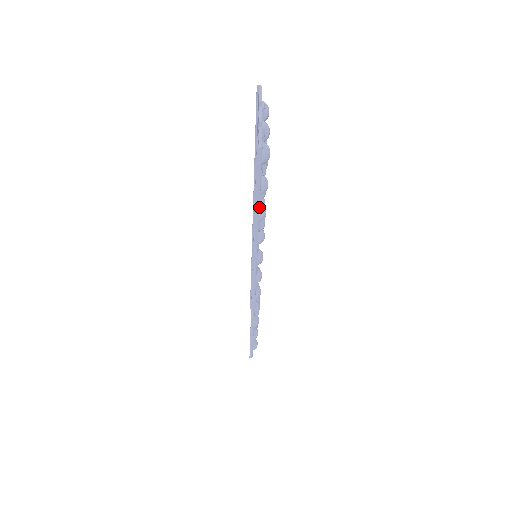
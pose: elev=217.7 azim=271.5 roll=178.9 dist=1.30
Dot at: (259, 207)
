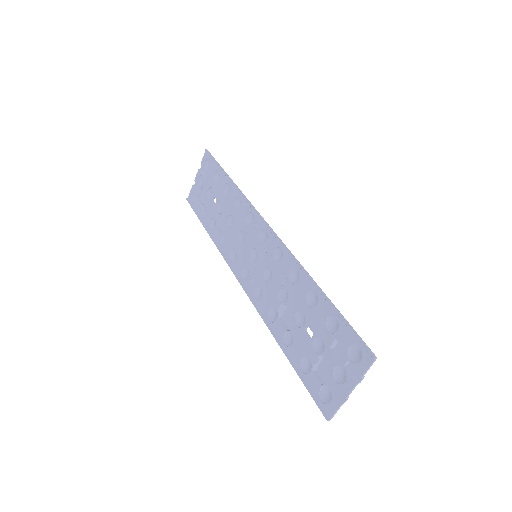
Dot at: (294, 363)
